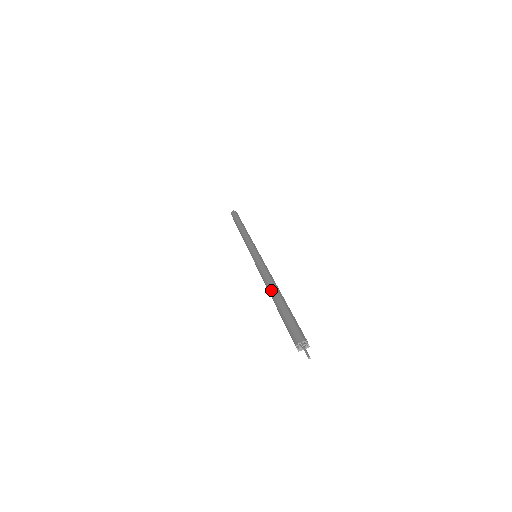
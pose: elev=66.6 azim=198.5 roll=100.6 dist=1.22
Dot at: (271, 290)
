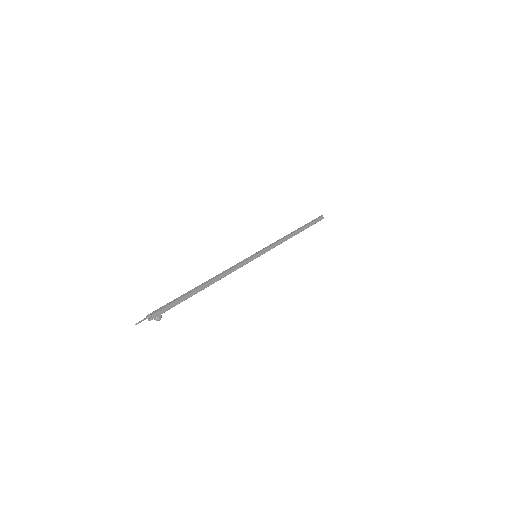
Dot at: (205, 282)
